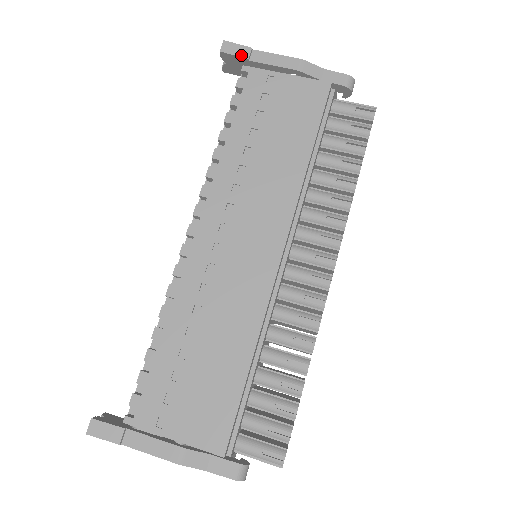
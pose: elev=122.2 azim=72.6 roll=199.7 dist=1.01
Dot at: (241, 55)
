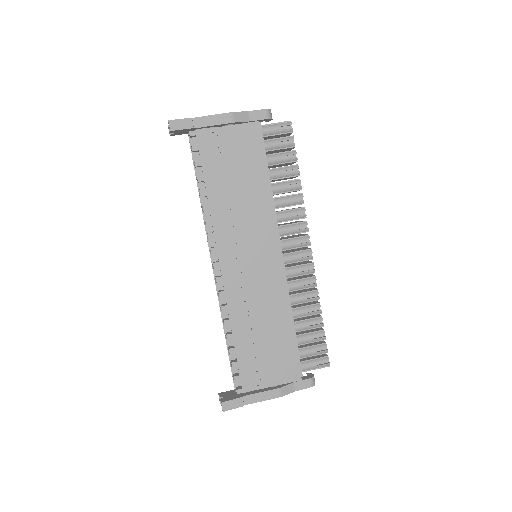
Dot at: (187, 127)
